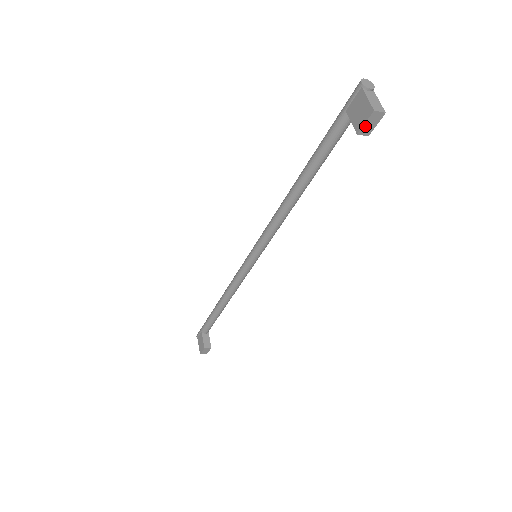
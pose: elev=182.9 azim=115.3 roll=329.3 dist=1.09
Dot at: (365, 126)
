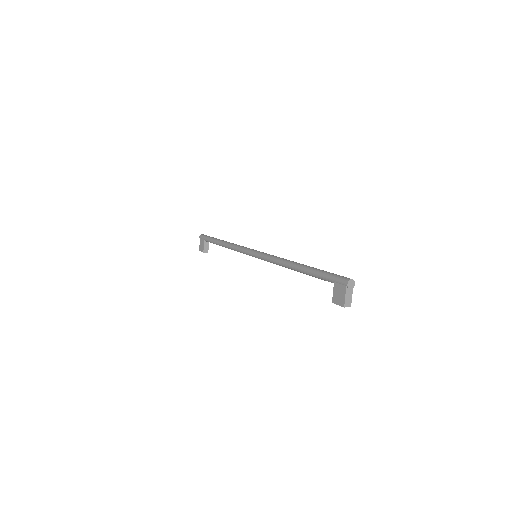
Dot at: (338, 304)
